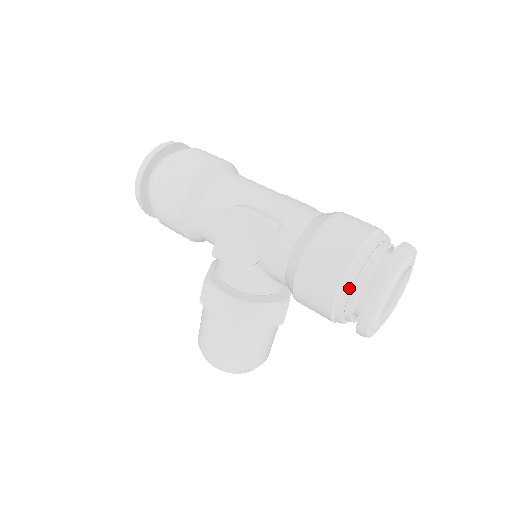
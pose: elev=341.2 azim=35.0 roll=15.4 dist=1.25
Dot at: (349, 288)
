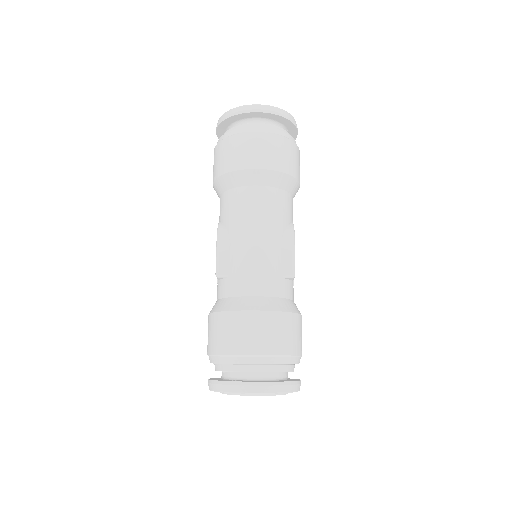
Dot at: (210, 362)
